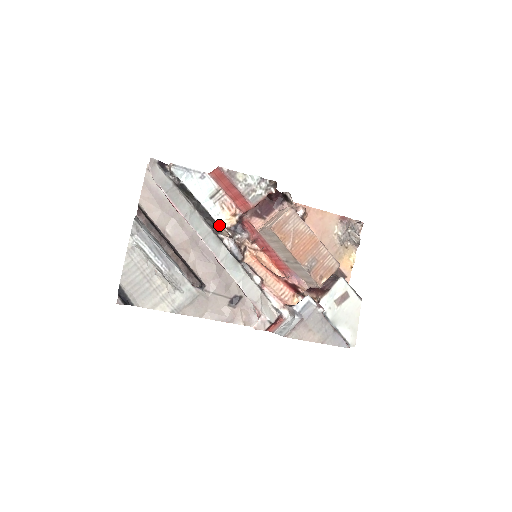
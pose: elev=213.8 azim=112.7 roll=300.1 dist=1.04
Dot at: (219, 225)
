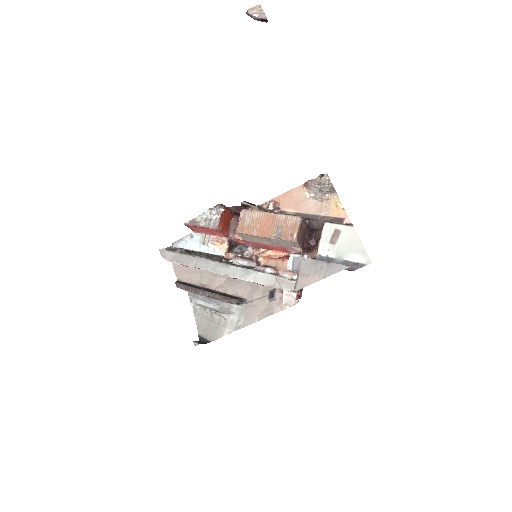
Dot at: (220, 256)
